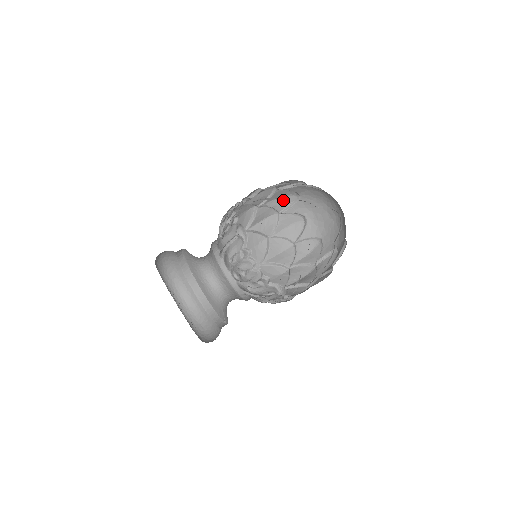
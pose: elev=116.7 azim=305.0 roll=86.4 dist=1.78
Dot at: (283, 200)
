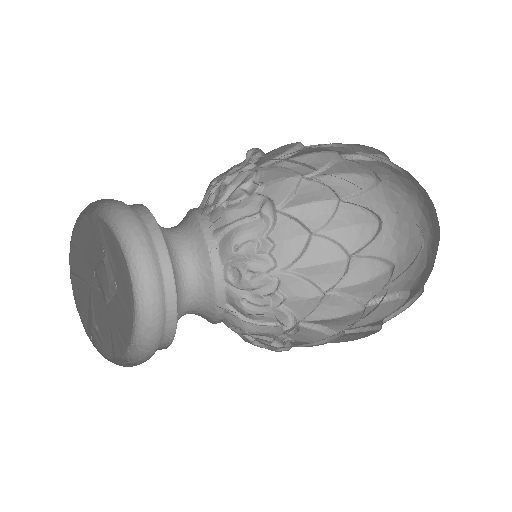
Dot at: (352, 180)
